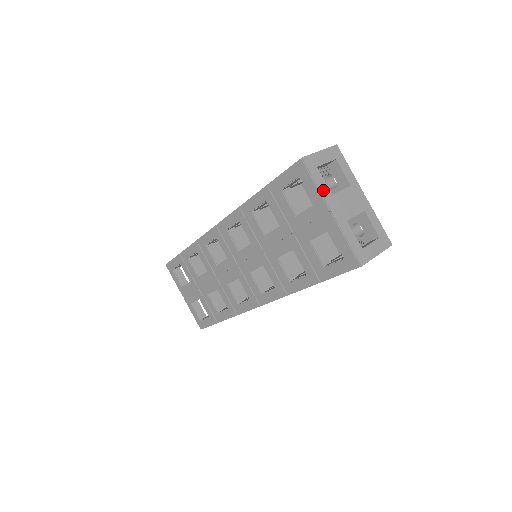
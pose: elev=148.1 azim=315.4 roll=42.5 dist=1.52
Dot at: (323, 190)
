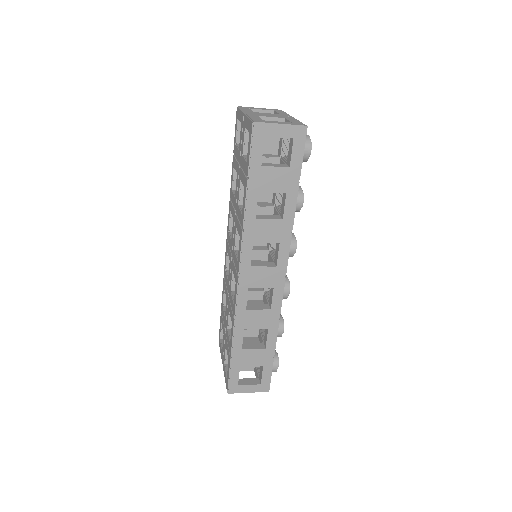
Dot at: (246, 111)
